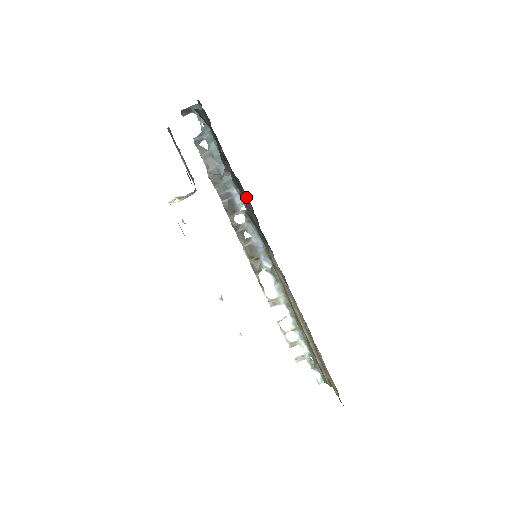
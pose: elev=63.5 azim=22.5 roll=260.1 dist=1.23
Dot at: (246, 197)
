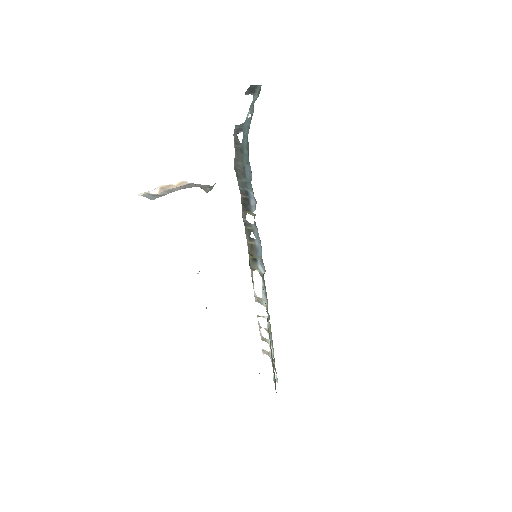
Dot at: occluded
